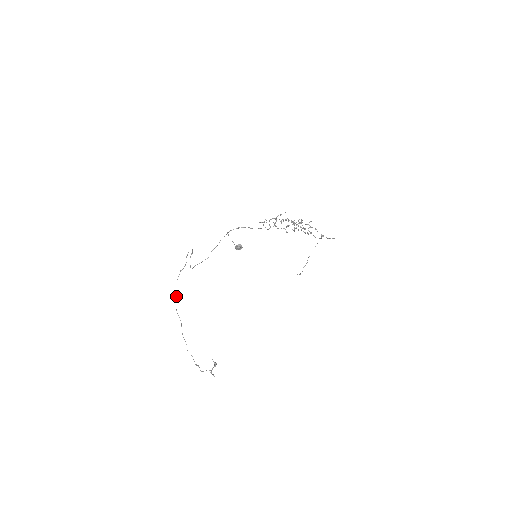
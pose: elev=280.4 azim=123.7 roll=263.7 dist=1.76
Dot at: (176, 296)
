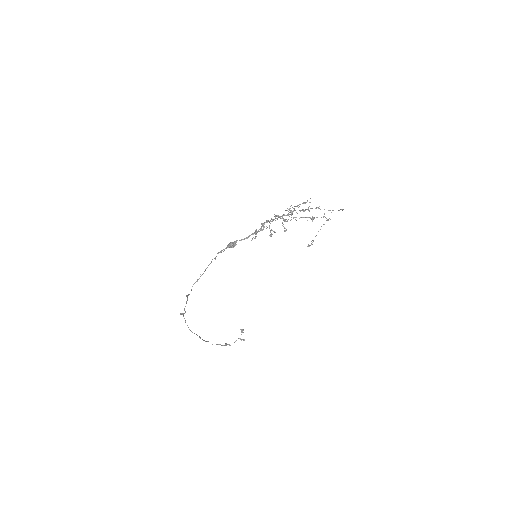
Dot at: occluded
